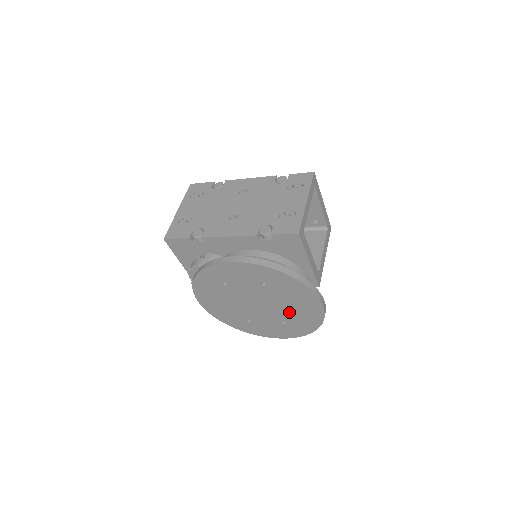
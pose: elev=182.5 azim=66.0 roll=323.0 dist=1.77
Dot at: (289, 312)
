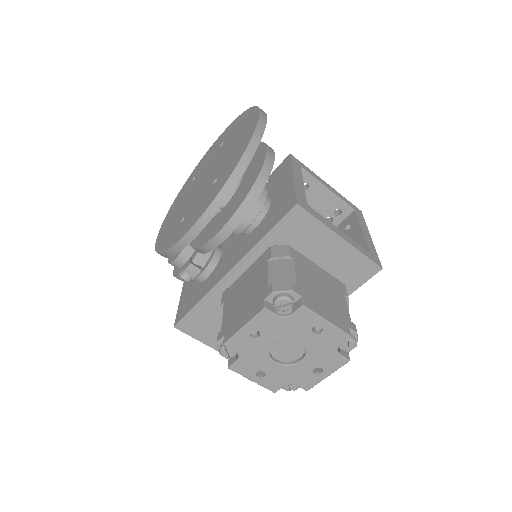
Dot at: (227, 158)
